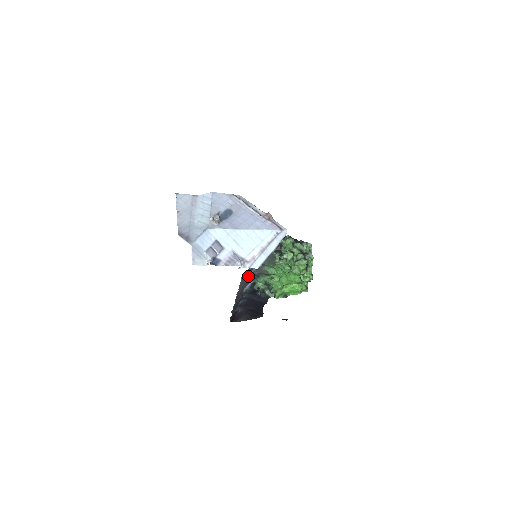
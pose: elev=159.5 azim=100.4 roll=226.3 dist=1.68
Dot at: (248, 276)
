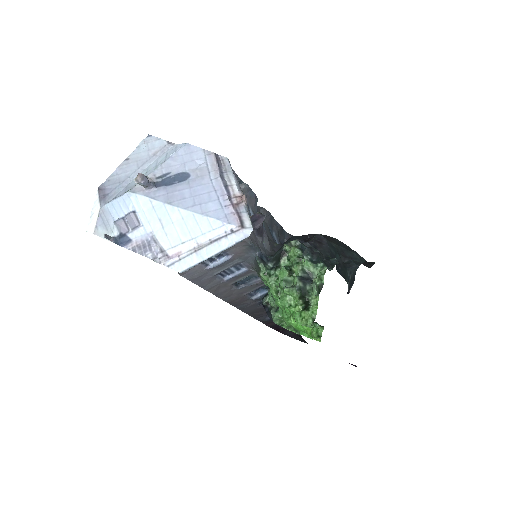
Dot at: (225, 279)
